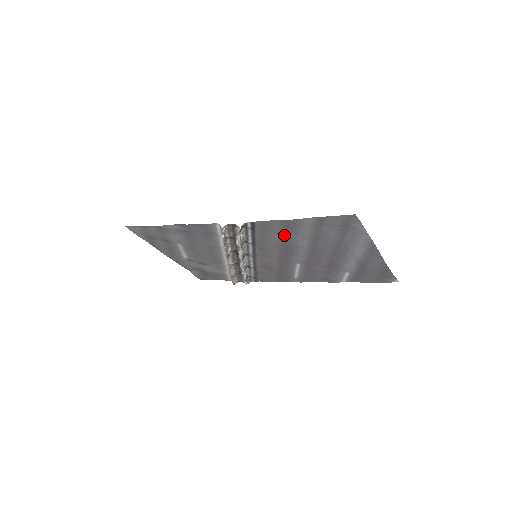
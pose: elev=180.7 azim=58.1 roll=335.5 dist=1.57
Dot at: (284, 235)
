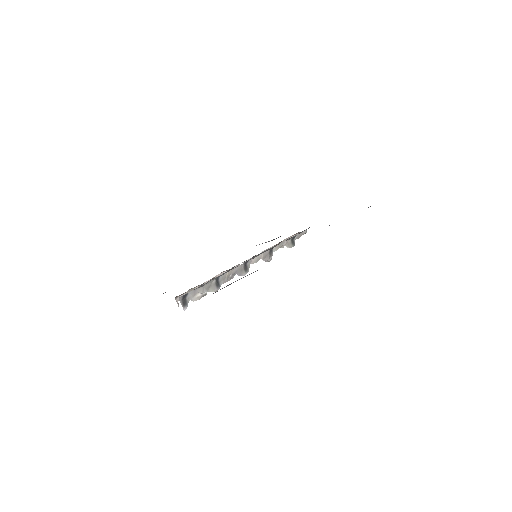
Dot at: occluded
